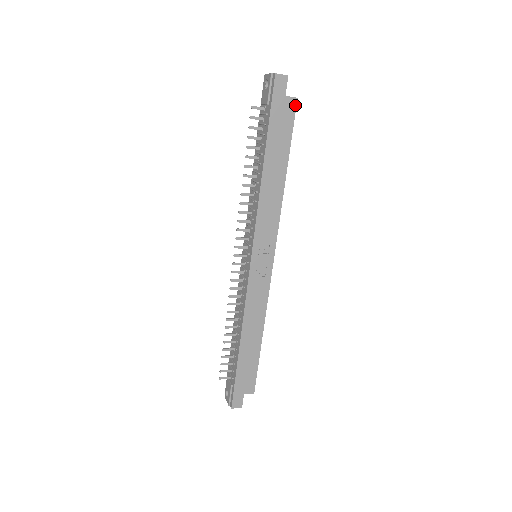
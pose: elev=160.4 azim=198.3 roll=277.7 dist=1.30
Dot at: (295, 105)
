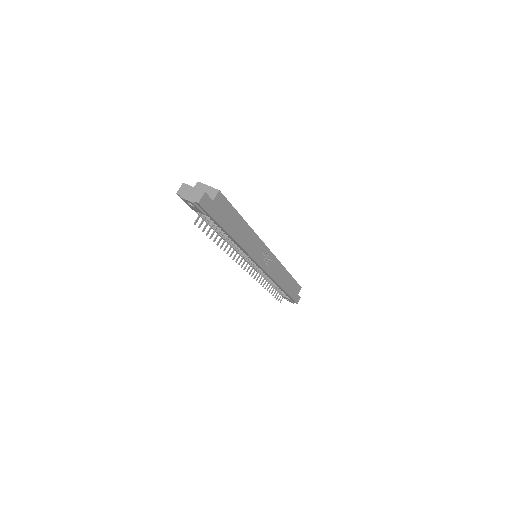
Dot at: (221, 195)
